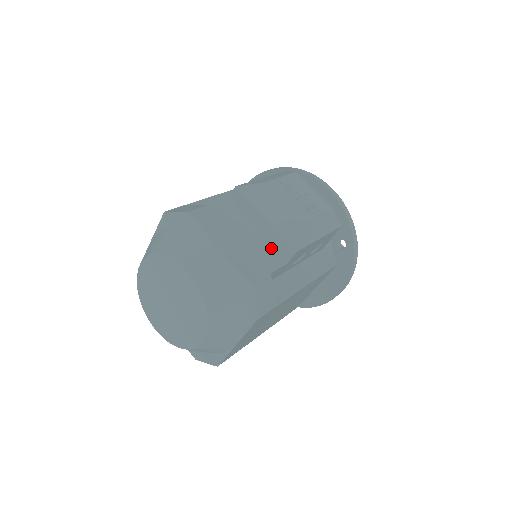
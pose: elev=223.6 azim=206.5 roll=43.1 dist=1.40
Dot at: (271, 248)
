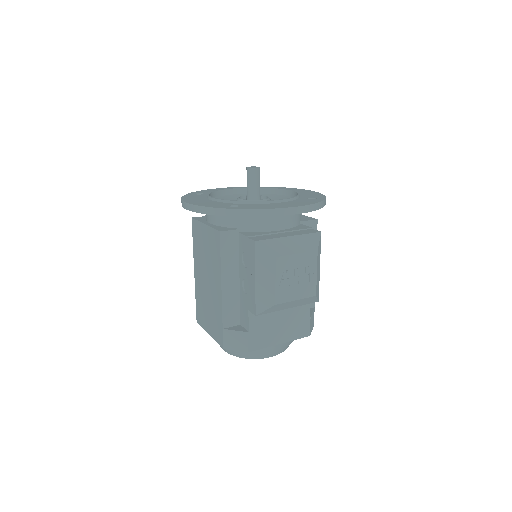
Dot at: occluded
